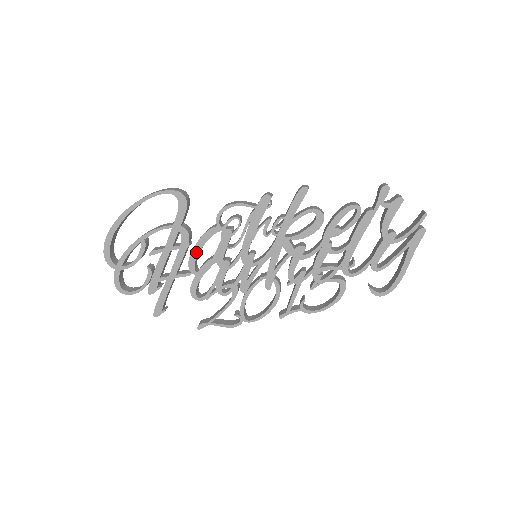
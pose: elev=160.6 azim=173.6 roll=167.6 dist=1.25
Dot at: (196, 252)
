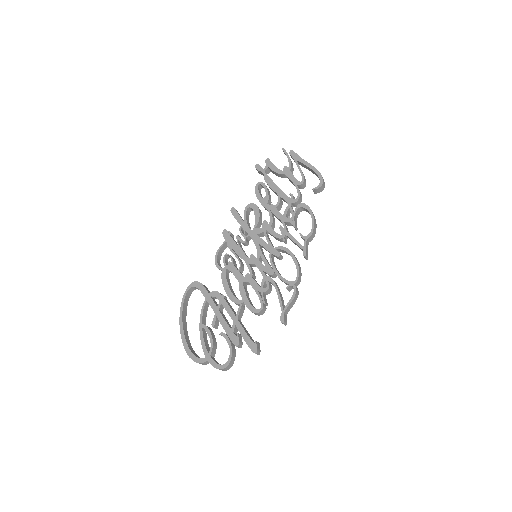
Dot at: (229, 293)
